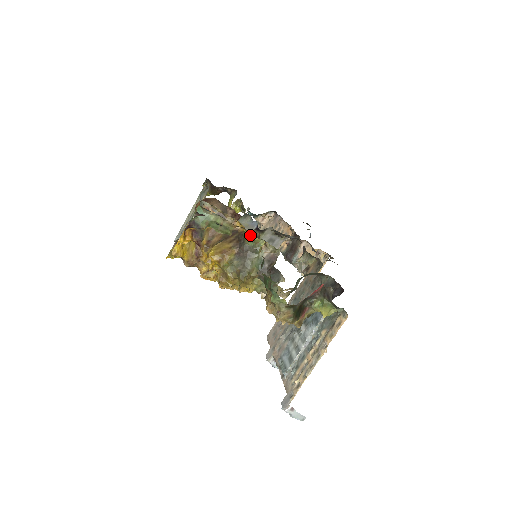
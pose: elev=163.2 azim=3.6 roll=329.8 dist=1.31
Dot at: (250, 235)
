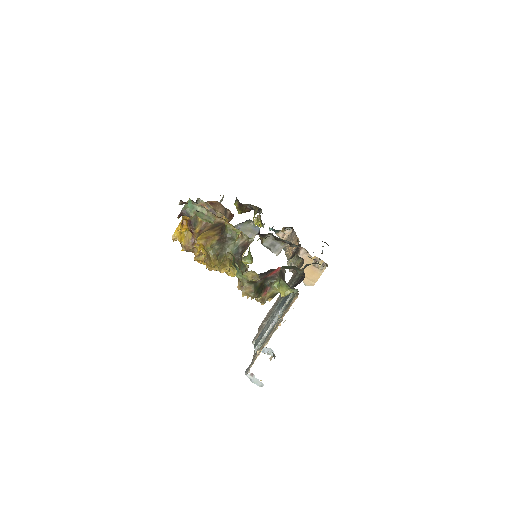
Dot at: (229, 225)
